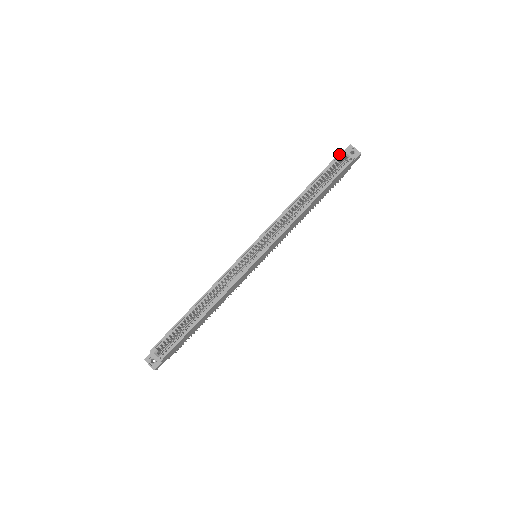
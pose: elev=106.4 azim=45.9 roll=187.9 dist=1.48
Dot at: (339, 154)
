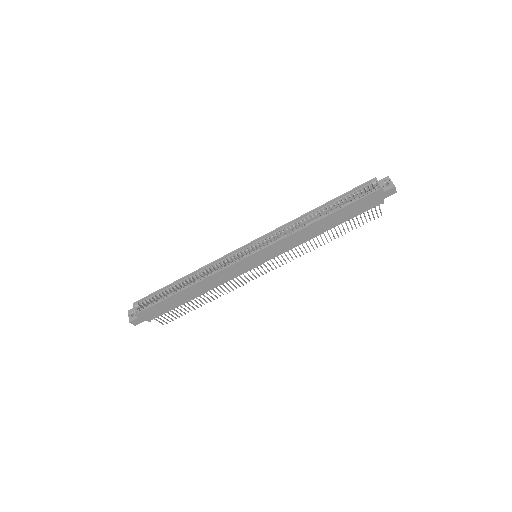
Dot at: (369, 181)
